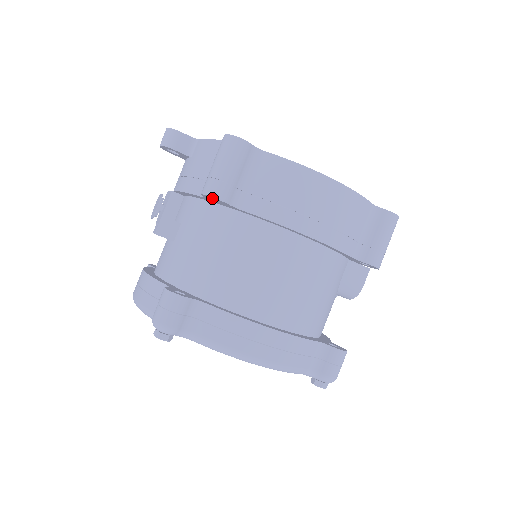
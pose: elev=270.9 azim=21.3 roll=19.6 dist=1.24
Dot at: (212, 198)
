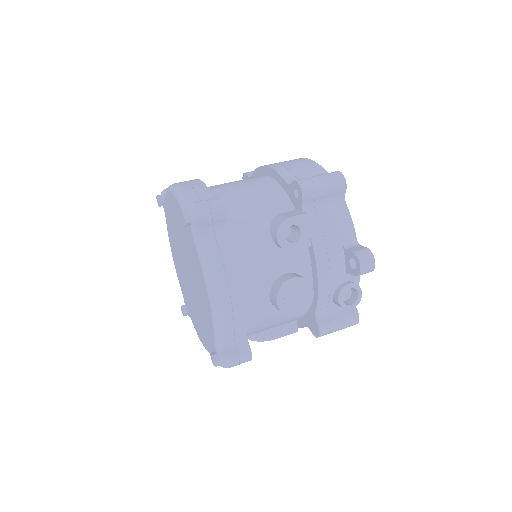
Dot at: occluded
